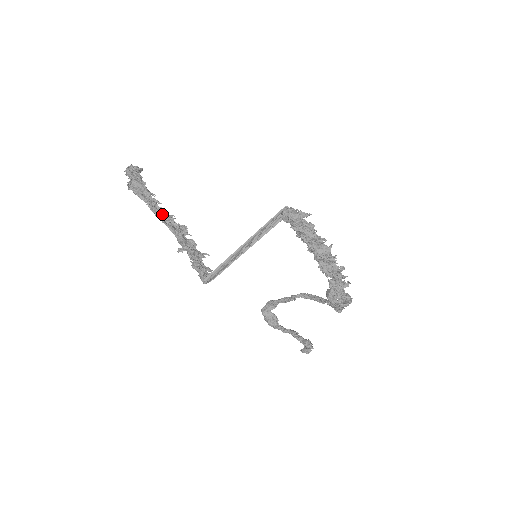
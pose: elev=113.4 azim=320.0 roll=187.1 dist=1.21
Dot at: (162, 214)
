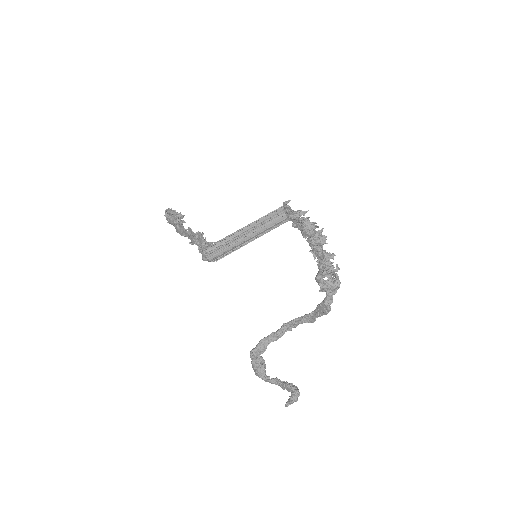
Dot at: occluded
